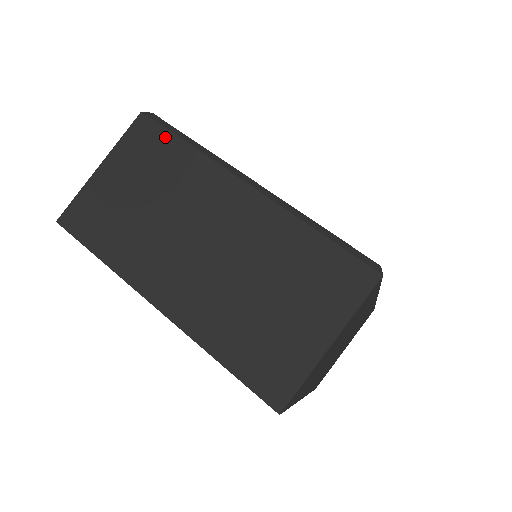
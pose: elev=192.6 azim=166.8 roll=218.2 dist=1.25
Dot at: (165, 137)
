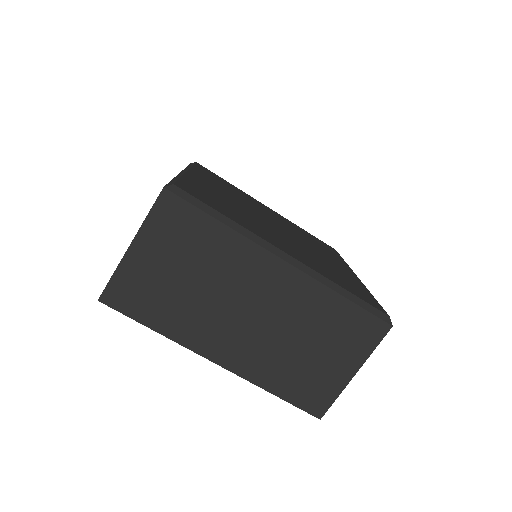
Dot at: occluded
